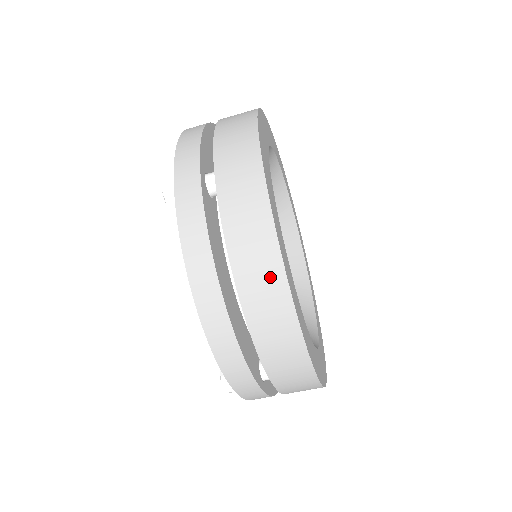
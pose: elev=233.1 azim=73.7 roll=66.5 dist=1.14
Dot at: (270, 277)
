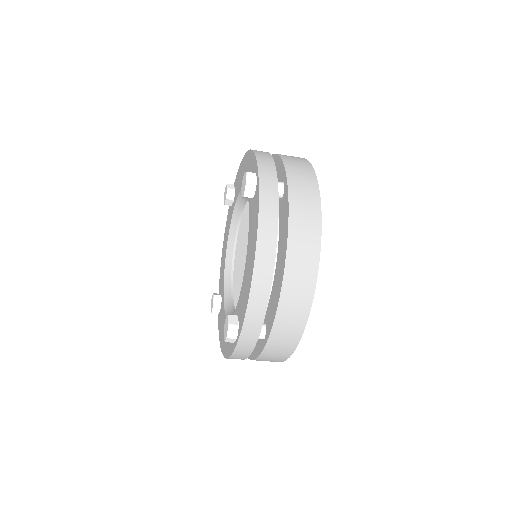
Dot at: occluded
